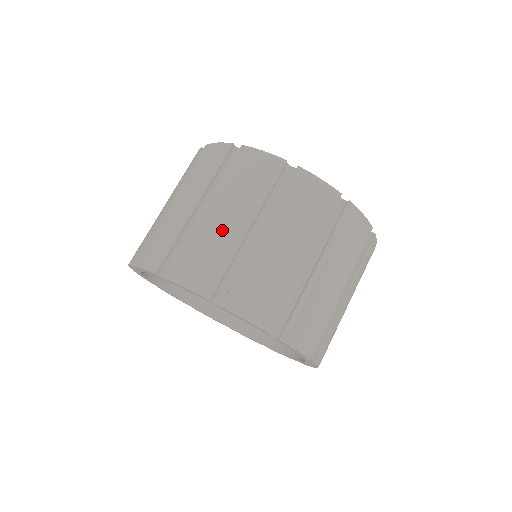
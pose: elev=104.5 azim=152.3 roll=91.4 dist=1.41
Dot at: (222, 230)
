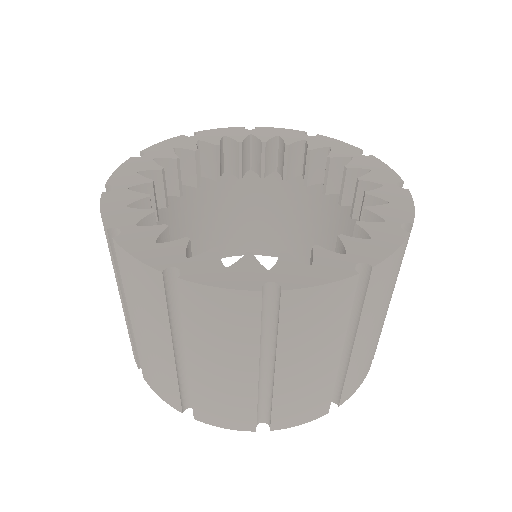
Dot at: (313, 376)
